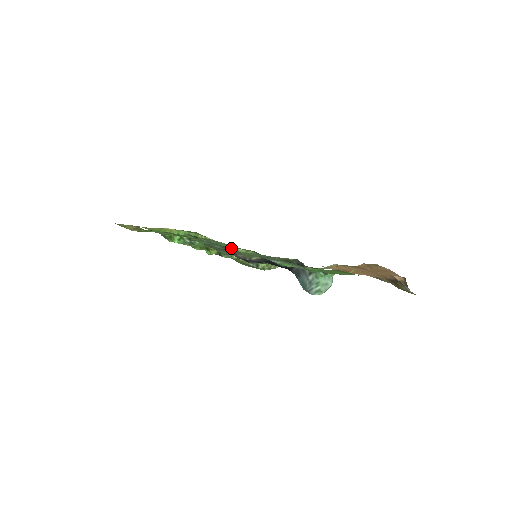
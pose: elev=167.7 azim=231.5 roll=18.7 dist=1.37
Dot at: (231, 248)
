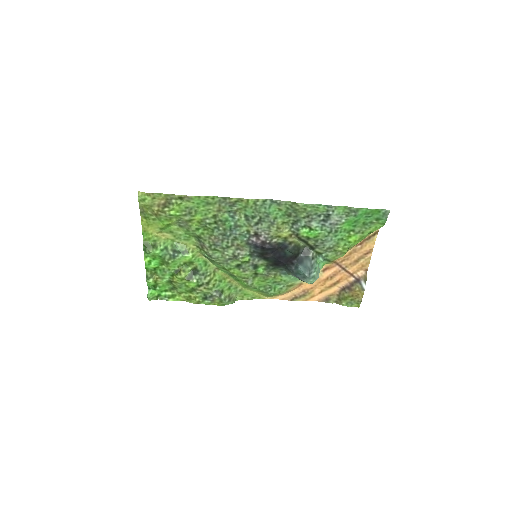
Dot at: (274, 216)
